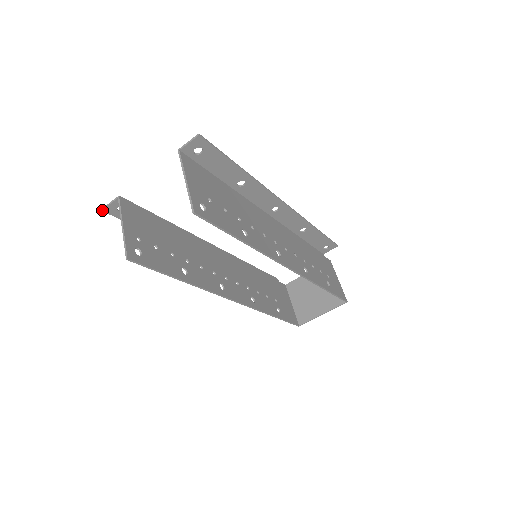
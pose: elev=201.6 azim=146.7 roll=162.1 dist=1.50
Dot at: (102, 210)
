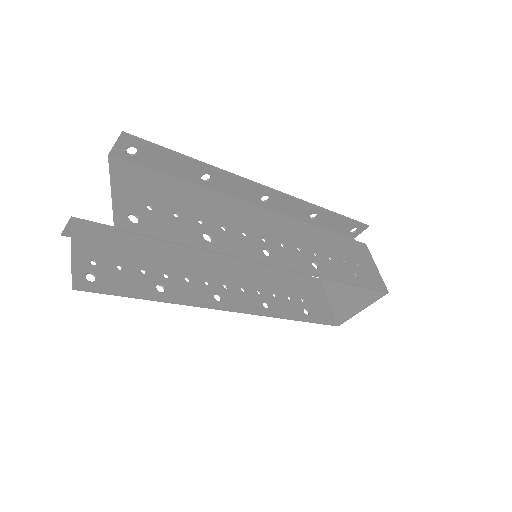
Dot at: (61, 235)
